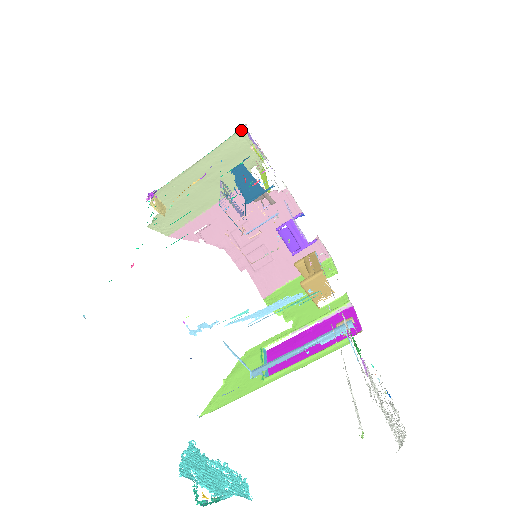
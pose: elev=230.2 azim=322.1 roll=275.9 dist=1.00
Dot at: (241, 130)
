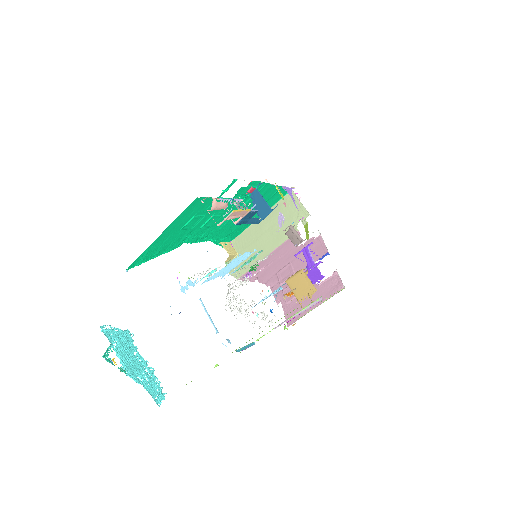
Dot at: occluded
